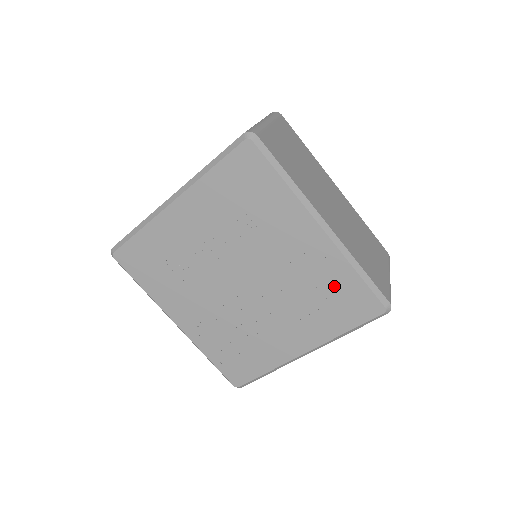
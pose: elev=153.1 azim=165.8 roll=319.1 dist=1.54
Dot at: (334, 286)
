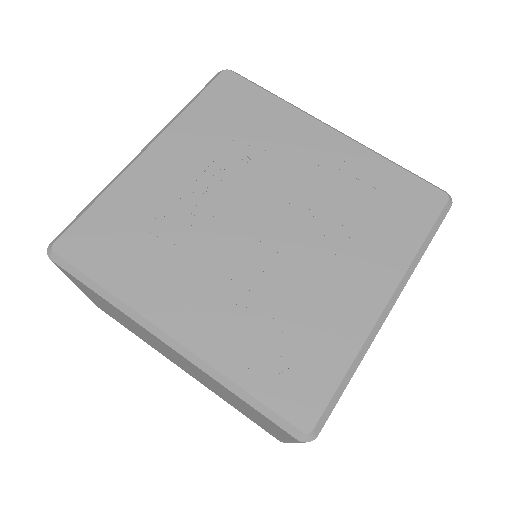
Dot at: (376, 187)
